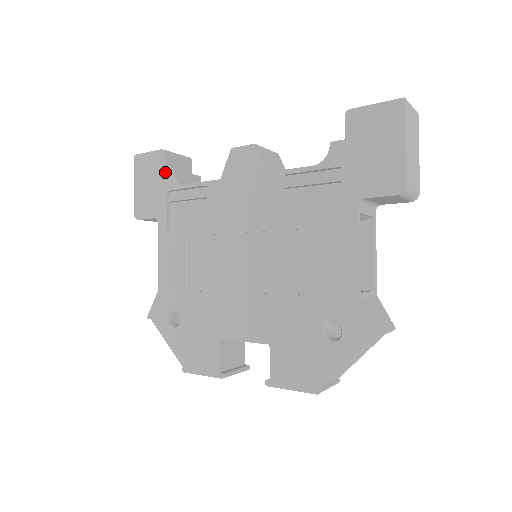
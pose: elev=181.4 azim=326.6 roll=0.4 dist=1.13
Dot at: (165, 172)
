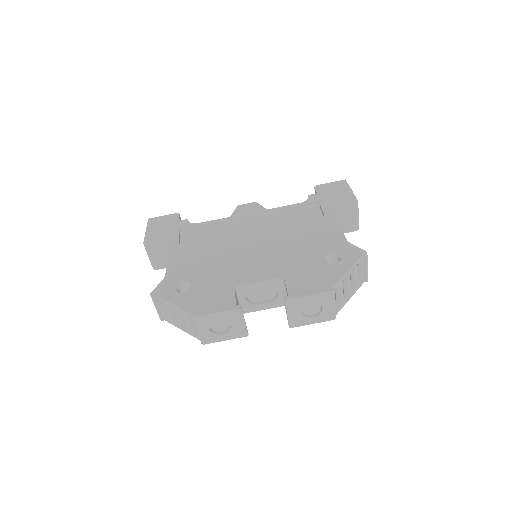
Dot at: (179, 221)
